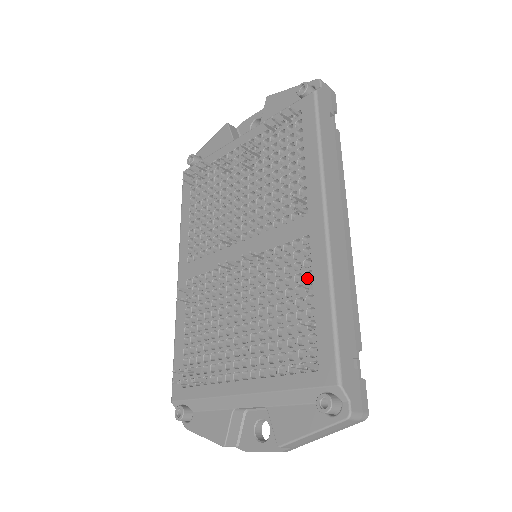
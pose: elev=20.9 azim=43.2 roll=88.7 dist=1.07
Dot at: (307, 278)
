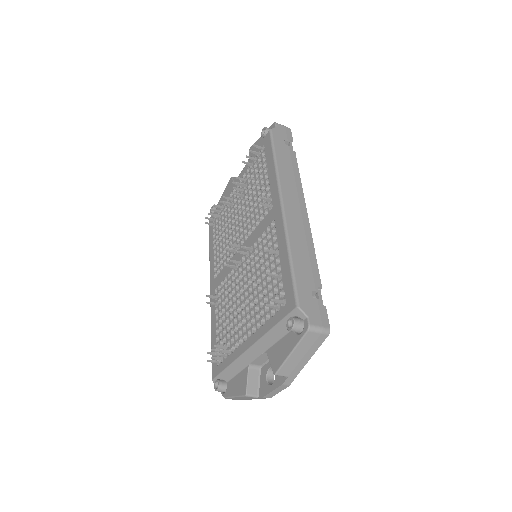
Dot at: occluded
